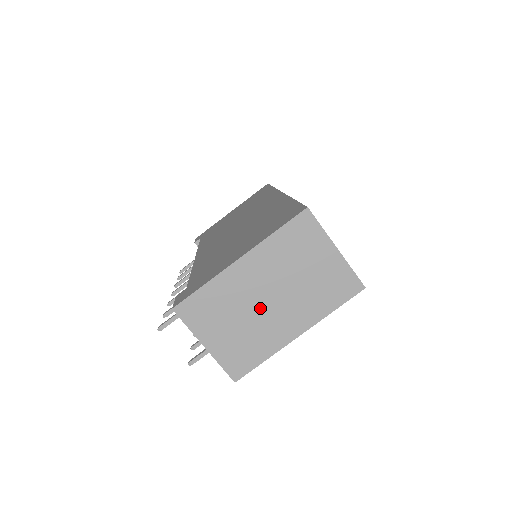
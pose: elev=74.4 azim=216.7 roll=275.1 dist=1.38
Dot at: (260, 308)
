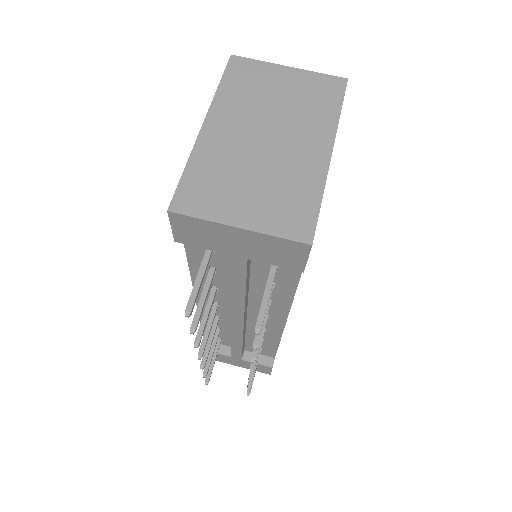
Dot at: (265, 152)
